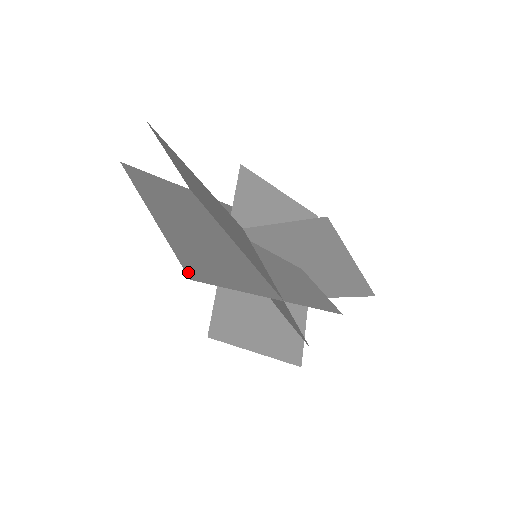
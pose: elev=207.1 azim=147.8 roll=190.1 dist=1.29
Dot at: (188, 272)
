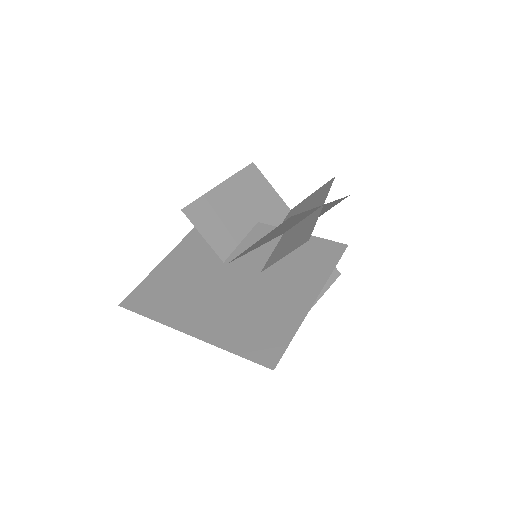
Dot at: (265, 364)
